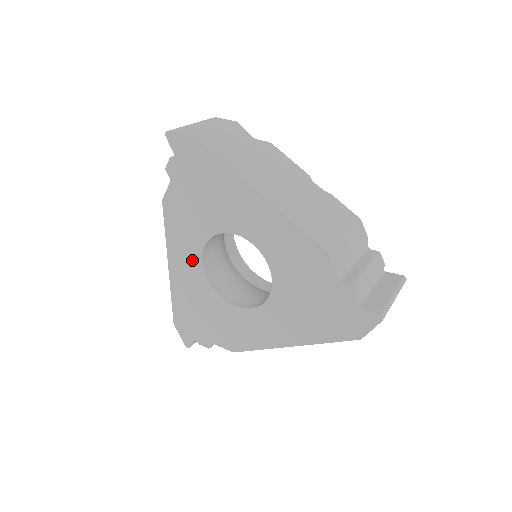
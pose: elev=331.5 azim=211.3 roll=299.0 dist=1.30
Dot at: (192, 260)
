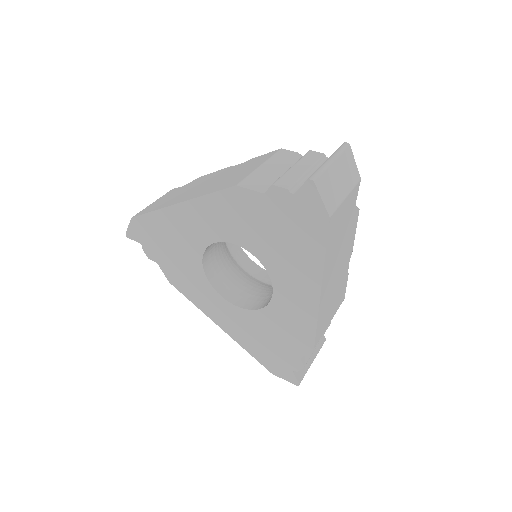
Dot at: (208, 231)
